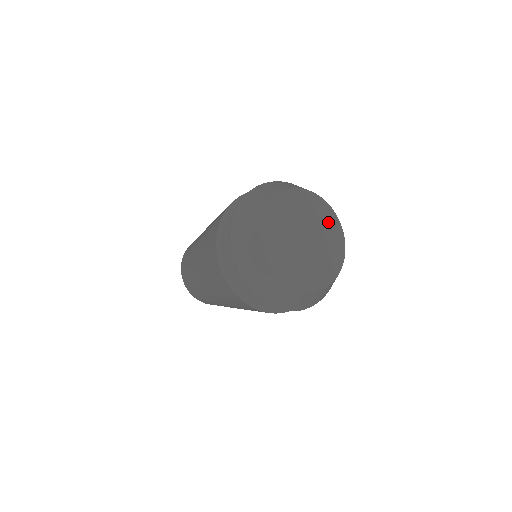
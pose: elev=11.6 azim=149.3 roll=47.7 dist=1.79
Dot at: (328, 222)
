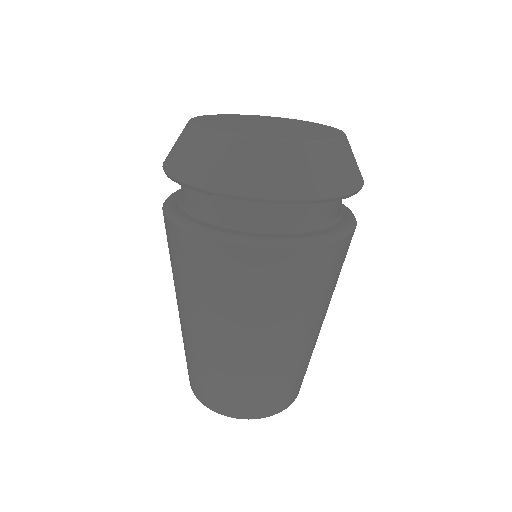
Dot at: (288, 121)
